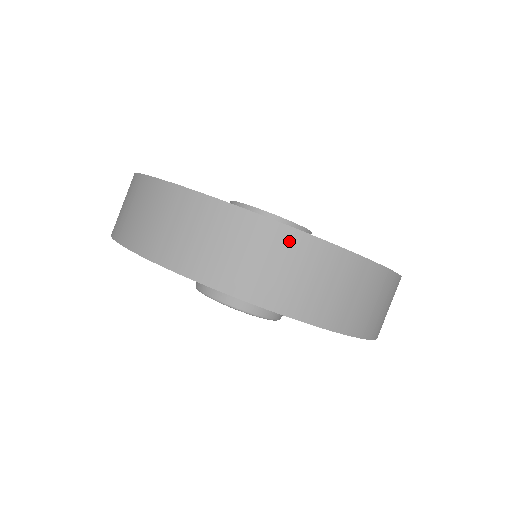
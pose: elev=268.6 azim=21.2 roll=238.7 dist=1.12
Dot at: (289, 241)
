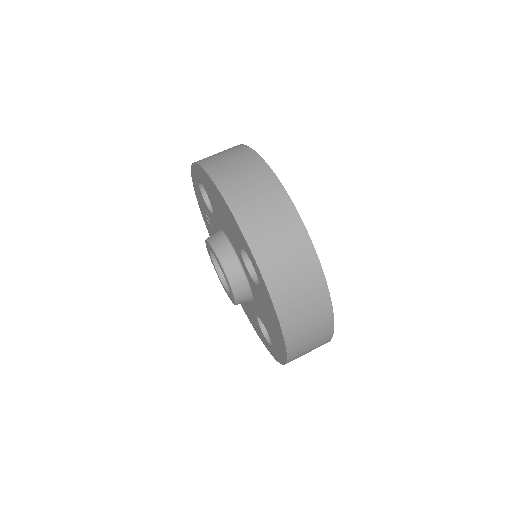
Dot at: (250, 158)
